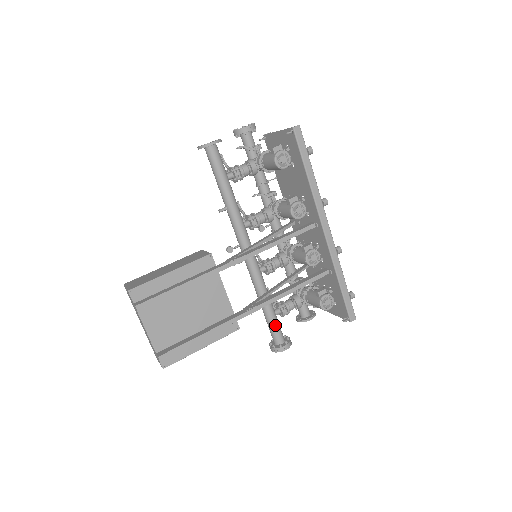
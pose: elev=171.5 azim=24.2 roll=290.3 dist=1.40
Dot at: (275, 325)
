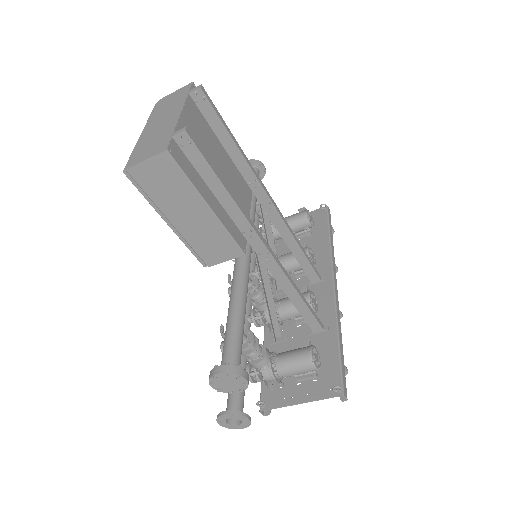
Dot at: (241, 340)
